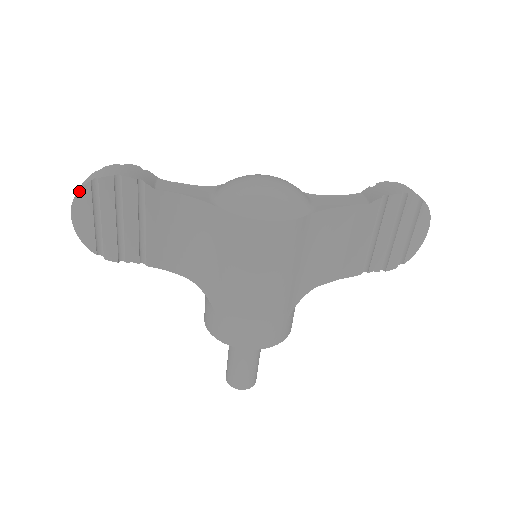
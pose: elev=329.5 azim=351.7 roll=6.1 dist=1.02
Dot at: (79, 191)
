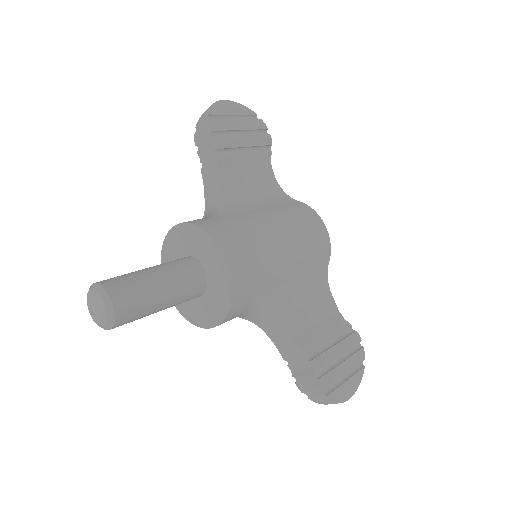
Dot at: (246, 107)
